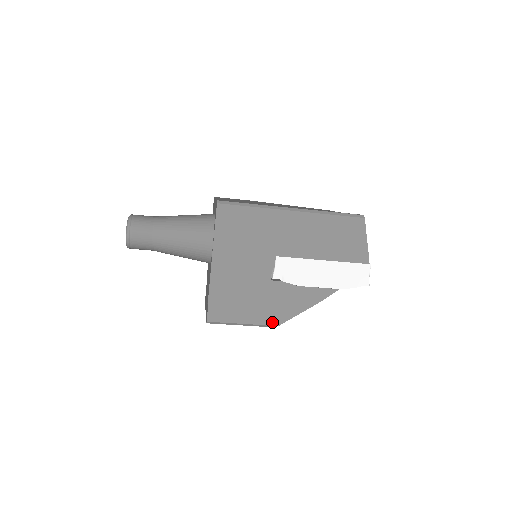
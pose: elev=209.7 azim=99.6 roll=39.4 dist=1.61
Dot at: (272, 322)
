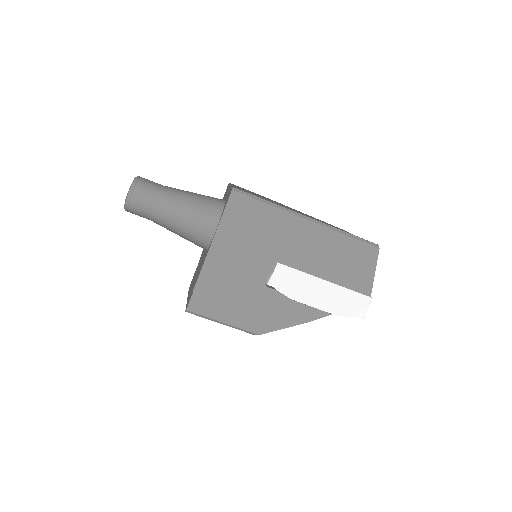
Dot at: (254, 329)
